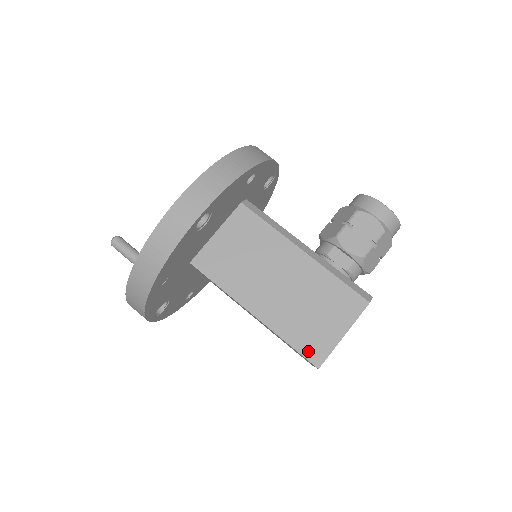
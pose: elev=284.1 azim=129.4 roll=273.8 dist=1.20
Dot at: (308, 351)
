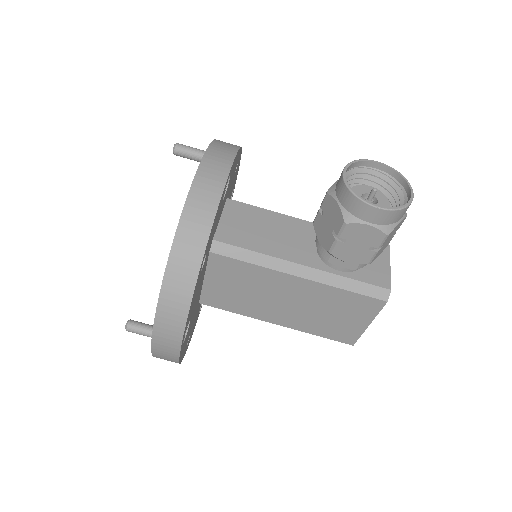
Dot at: (339, 338)
